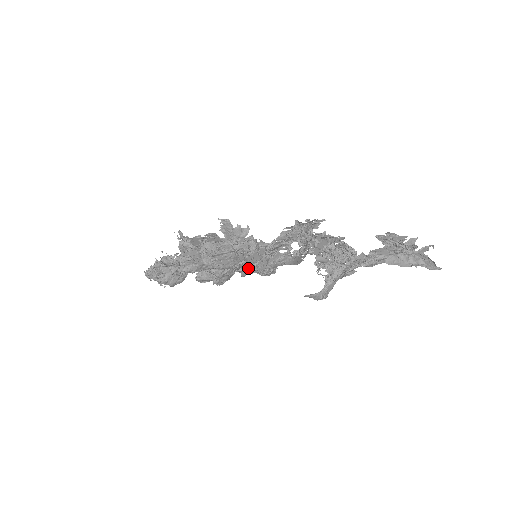
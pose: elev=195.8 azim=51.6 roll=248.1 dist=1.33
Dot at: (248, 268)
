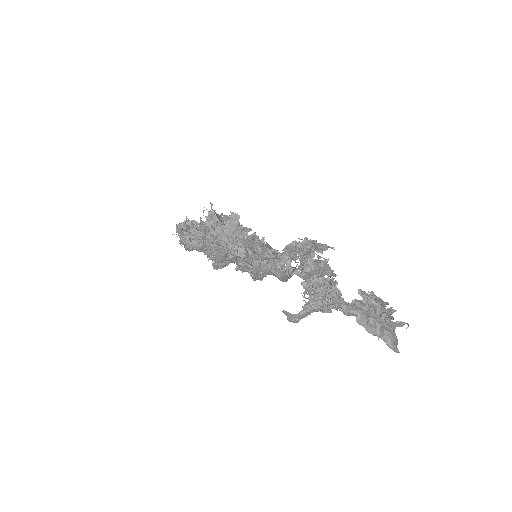
Dot at: occluded
